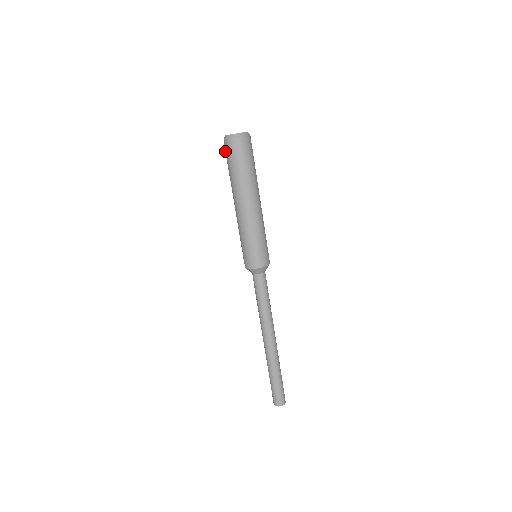
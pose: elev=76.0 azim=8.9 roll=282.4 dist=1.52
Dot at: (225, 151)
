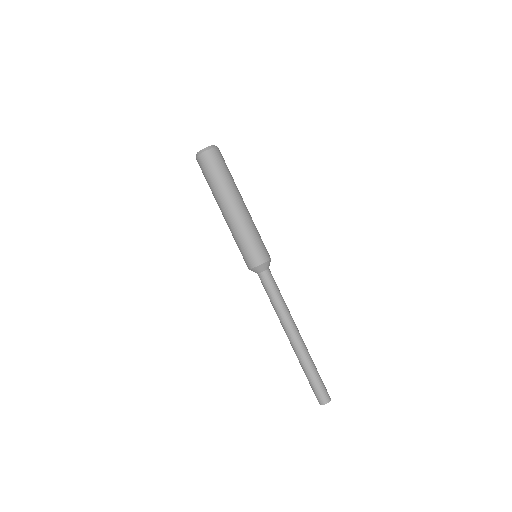
Dot at: occluded
